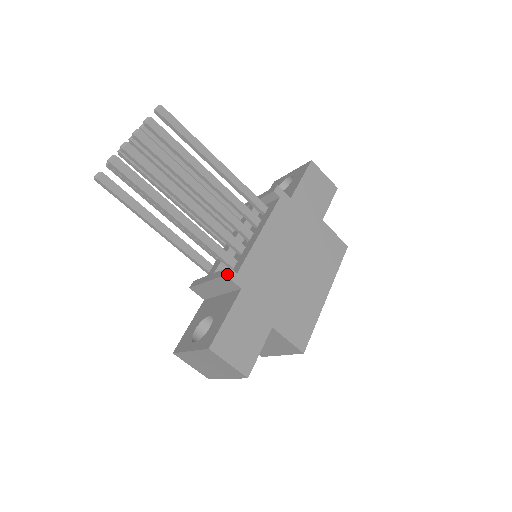
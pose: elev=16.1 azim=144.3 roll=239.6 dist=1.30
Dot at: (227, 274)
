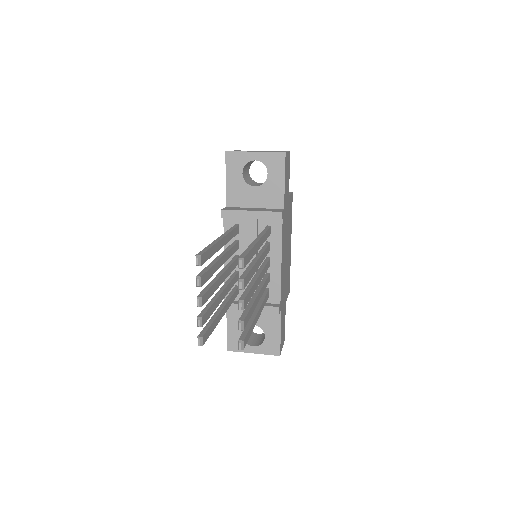
Dot at: (279, 312)
